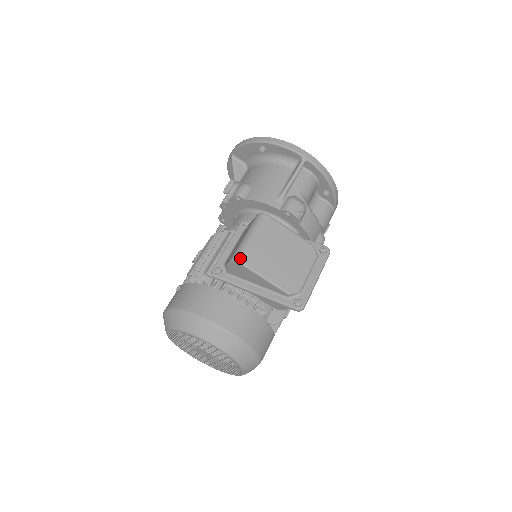
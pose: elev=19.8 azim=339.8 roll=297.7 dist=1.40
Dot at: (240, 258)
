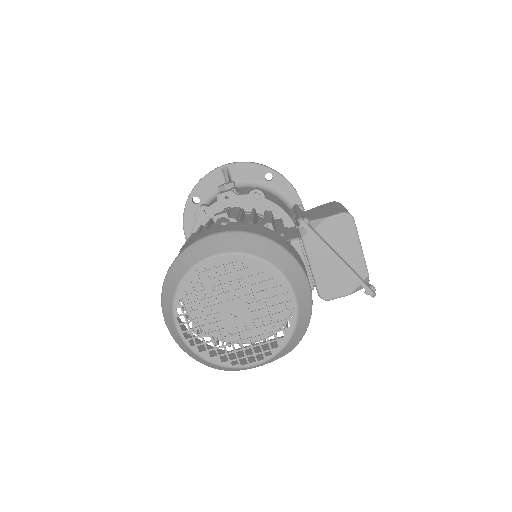
Dot at: occluded
